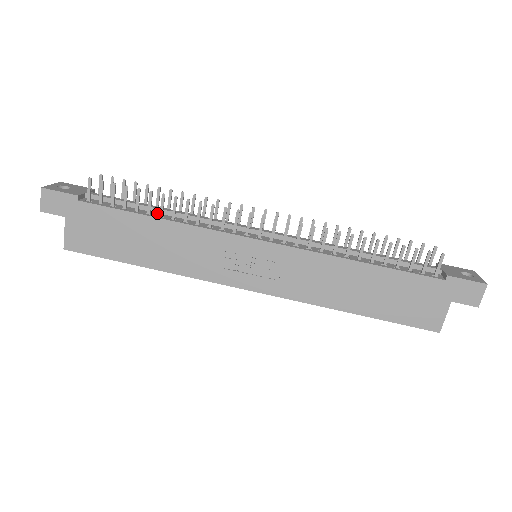
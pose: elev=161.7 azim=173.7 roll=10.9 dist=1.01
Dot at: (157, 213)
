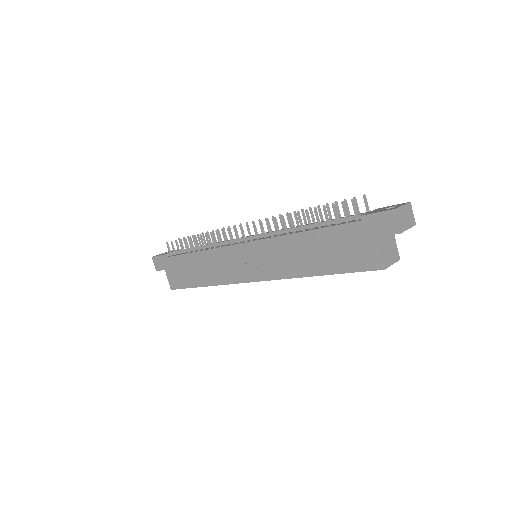
Dot at: (201, 249)
